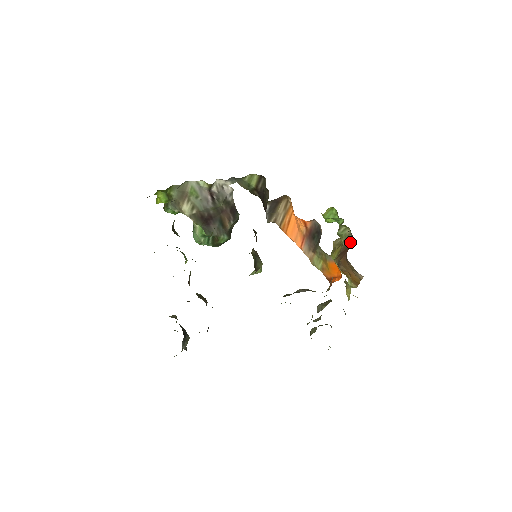
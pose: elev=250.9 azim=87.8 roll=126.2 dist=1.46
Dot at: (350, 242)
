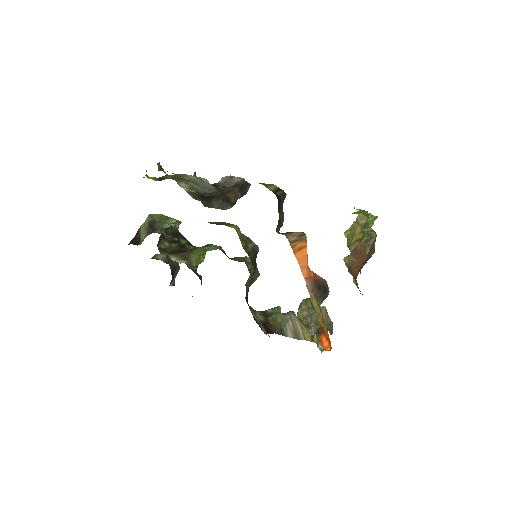
Dot at: (371, 248)
